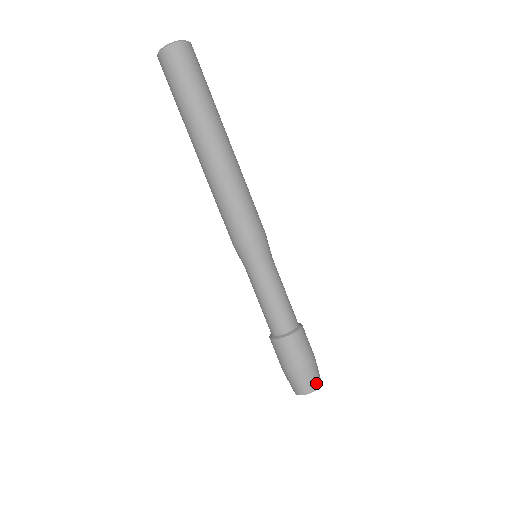
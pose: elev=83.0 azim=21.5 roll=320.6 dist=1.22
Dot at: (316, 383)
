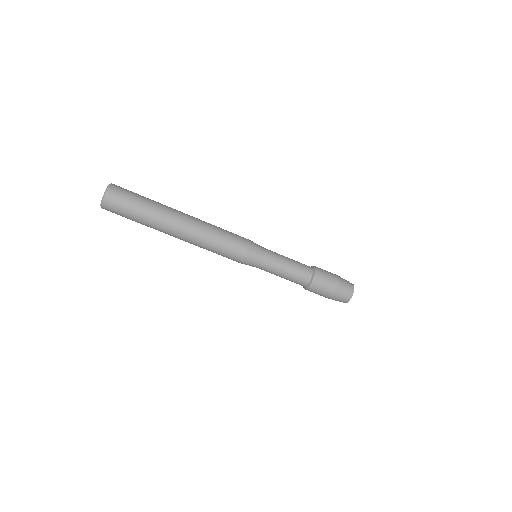
Dot at: (350, 288)
